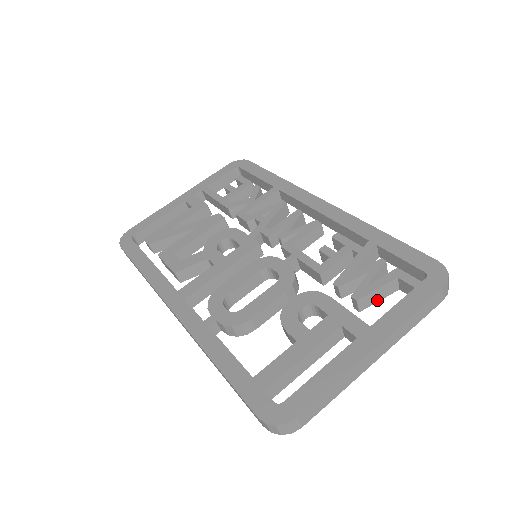
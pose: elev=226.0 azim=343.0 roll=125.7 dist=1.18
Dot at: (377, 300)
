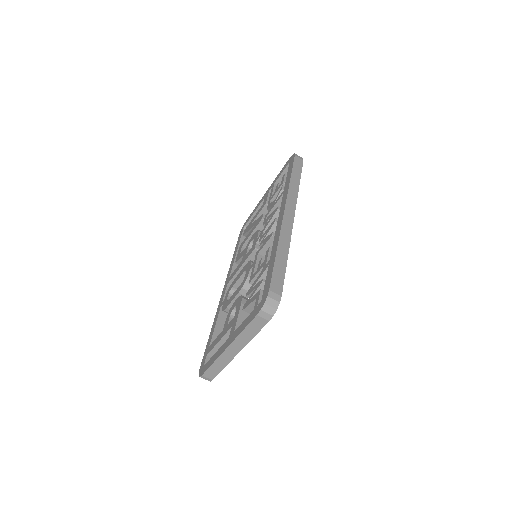
Dot at: occluded
